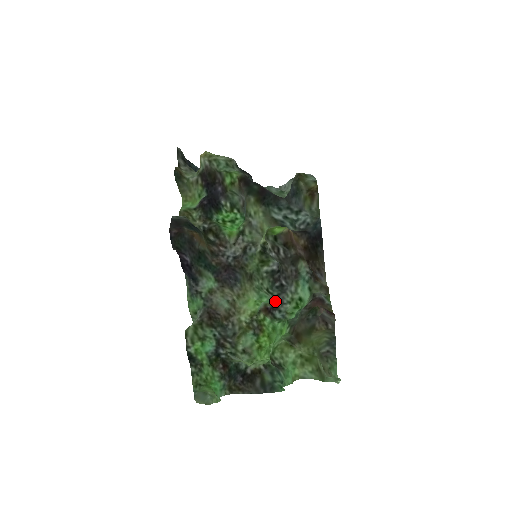
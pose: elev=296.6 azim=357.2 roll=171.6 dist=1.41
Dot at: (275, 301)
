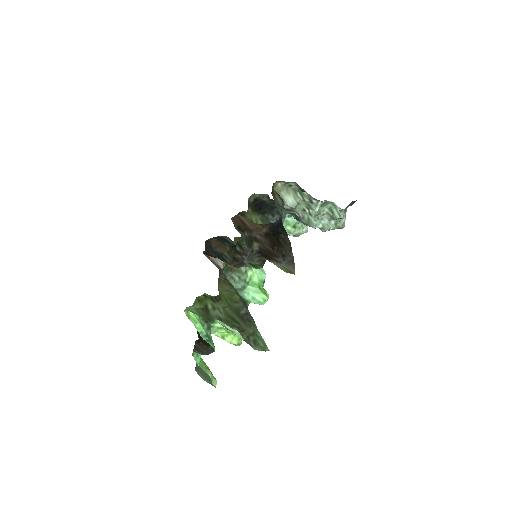
Dot at: occluded
